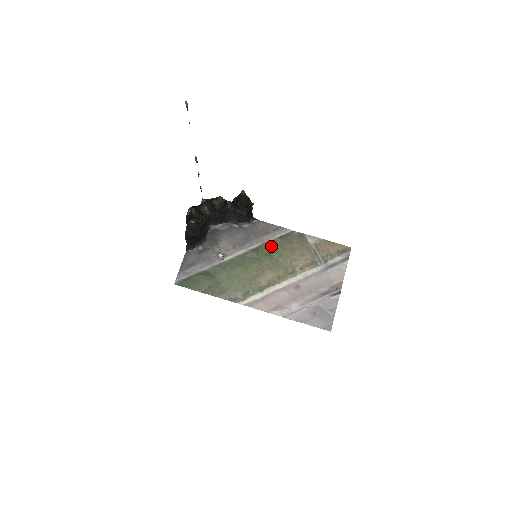
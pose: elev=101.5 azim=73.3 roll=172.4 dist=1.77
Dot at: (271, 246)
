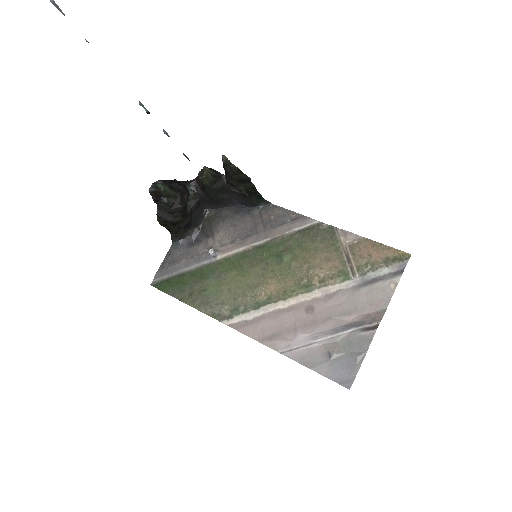
Dot at: (284, 243)
